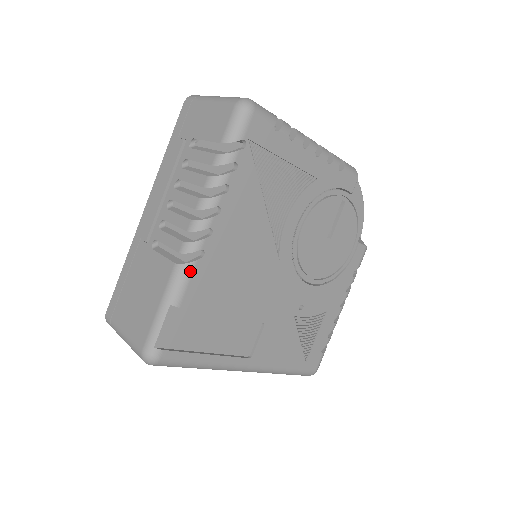
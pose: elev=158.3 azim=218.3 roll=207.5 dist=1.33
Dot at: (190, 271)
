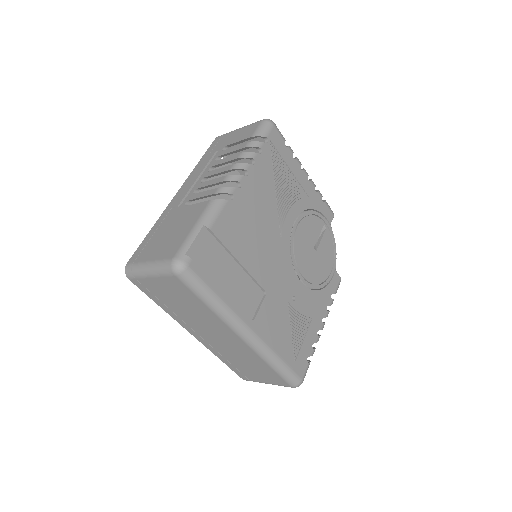
Dot at: (222, 206)
